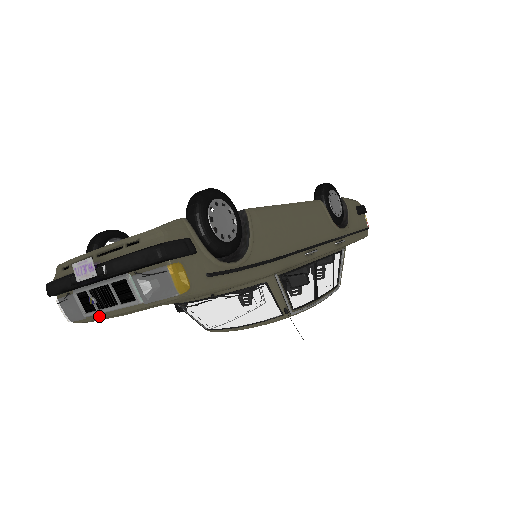
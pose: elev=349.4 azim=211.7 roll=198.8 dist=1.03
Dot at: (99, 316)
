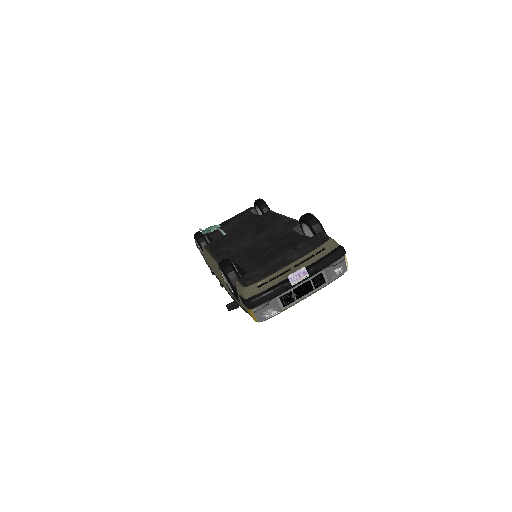
Dot at: (292, 305)
